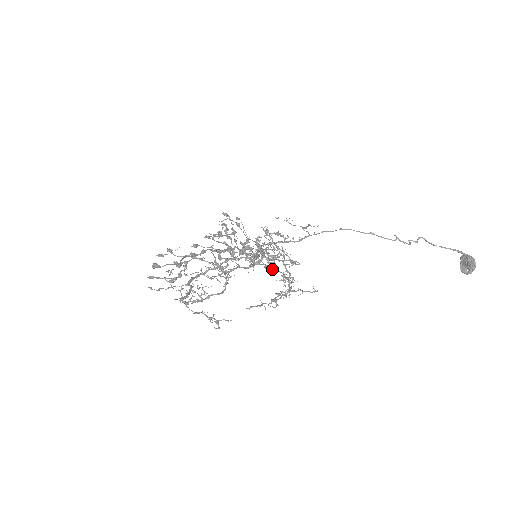
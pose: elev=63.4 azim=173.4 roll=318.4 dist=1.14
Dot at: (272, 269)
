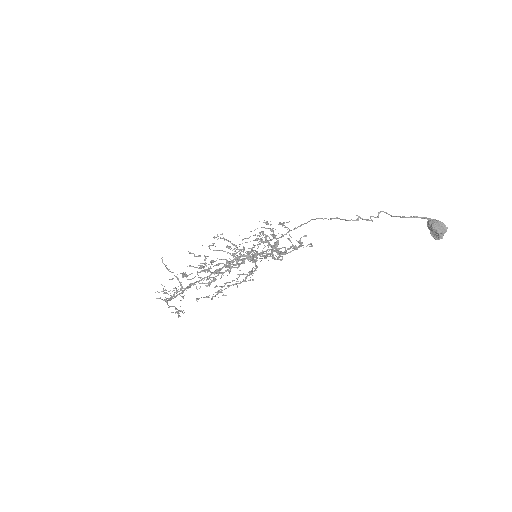
Dot at: (230, 267)
